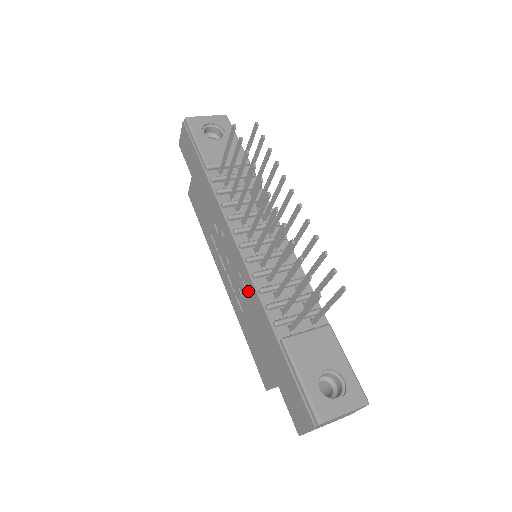
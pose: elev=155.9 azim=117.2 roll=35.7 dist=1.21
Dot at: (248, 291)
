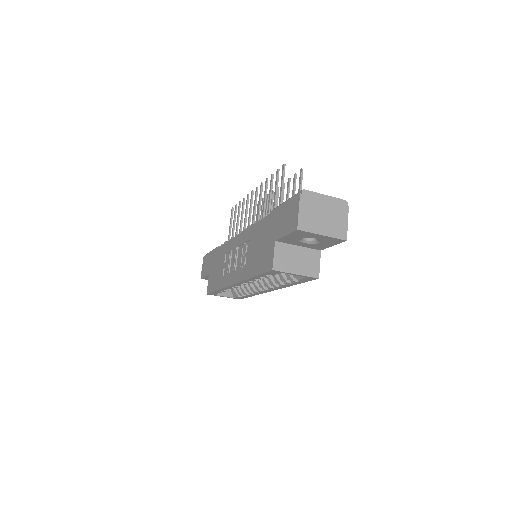
Dot at: (248, 239)
